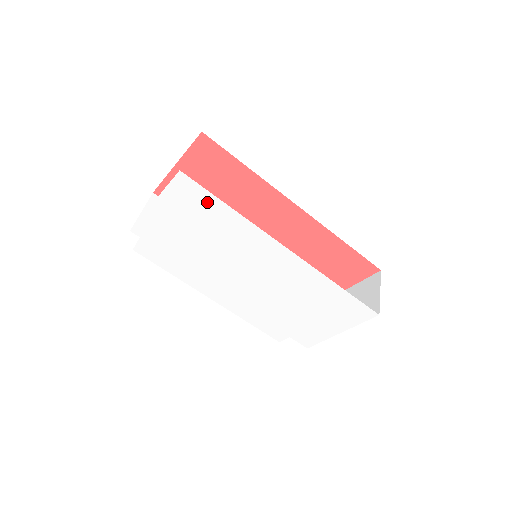
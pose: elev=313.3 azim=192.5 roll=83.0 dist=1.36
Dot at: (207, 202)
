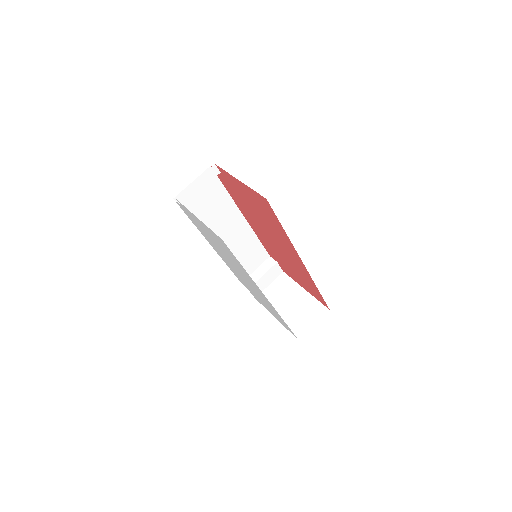
Dot at: (231, 254)
